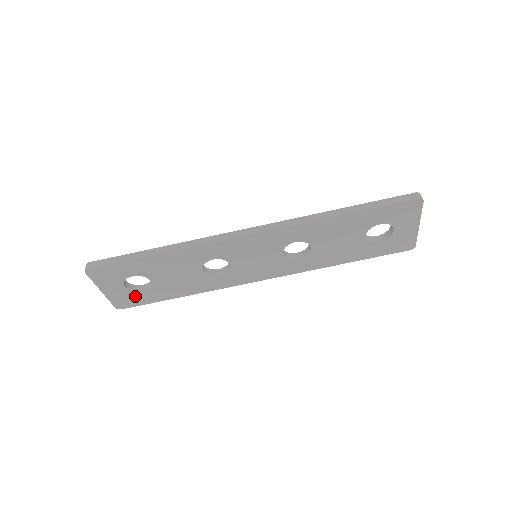
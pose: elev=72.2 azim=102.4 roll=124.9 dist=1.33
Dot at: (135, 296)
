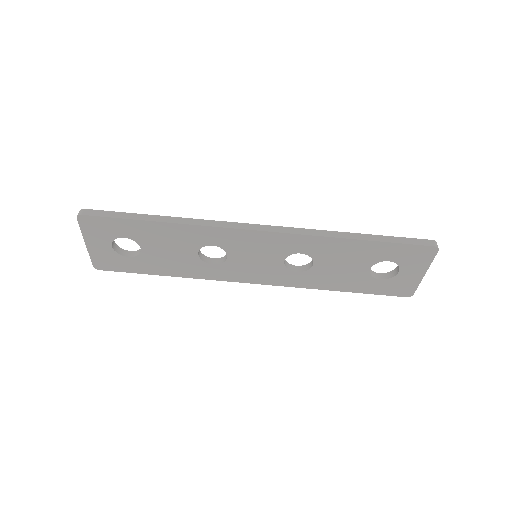
Dot at: (118, 260)
